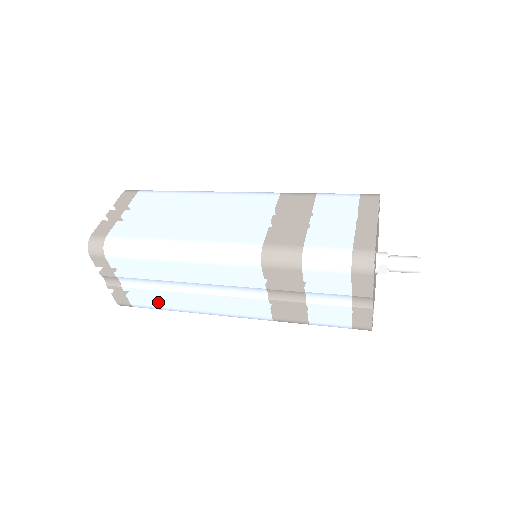
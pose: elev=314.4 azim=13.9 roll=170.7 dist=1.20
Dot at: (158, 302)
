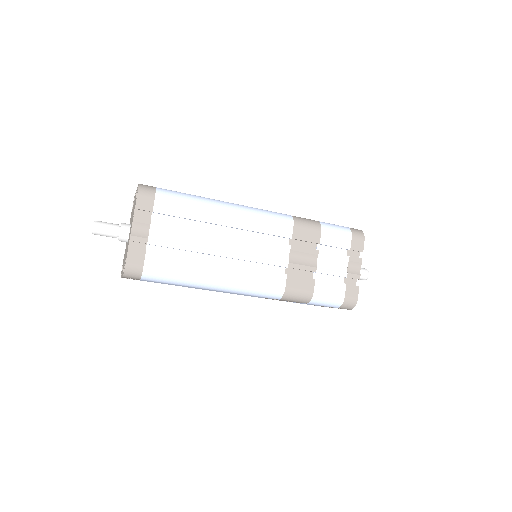
Dot at: (179, 263)
